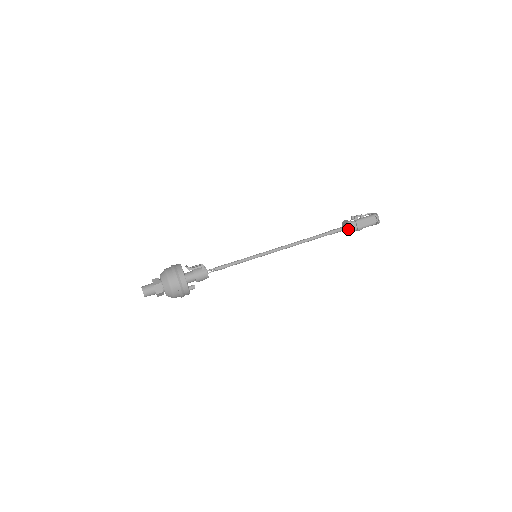
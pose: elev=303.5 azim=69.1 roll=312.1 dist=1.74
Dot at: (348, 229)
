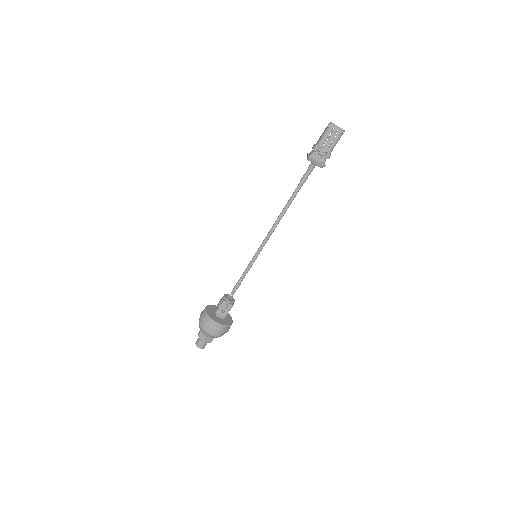
Dot at: occluded
